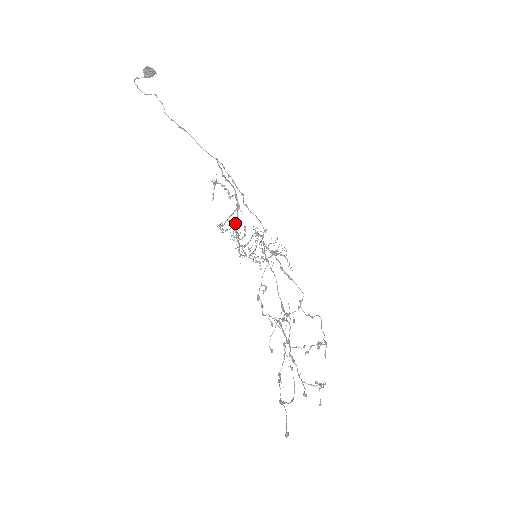
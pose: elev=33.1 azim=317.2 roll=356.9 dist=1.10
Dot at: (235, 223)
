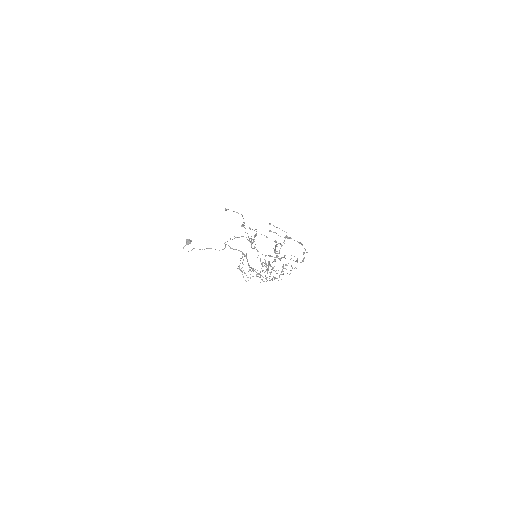
Dot at: (248, 263)
